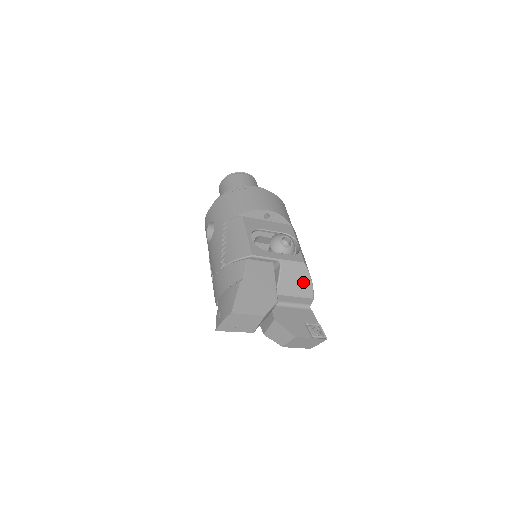
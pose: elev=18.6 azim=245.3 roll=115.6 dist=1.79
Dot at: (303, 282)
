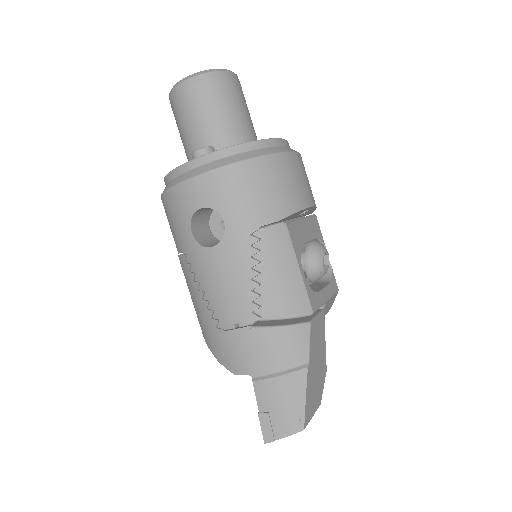
Dot at: occluded
